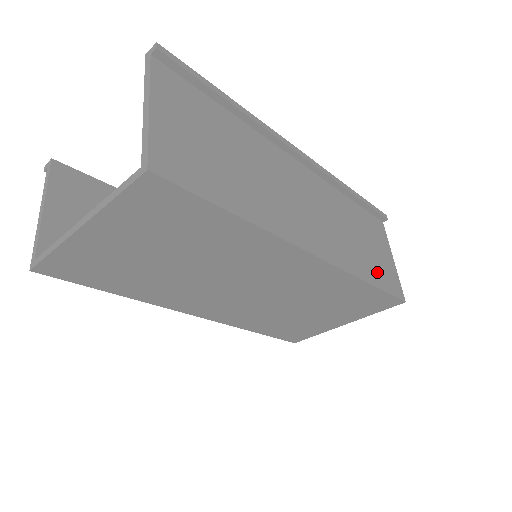
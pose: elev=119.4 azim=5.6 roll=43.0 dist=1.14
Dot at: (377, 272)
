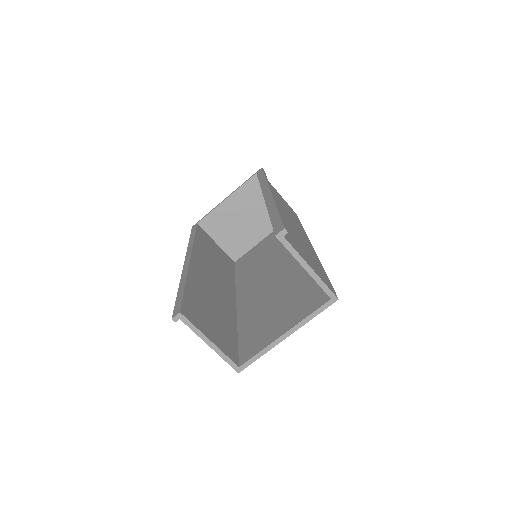
Dot at: occluded
